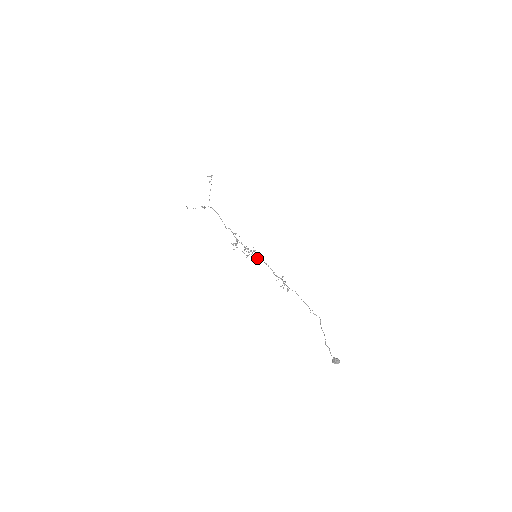
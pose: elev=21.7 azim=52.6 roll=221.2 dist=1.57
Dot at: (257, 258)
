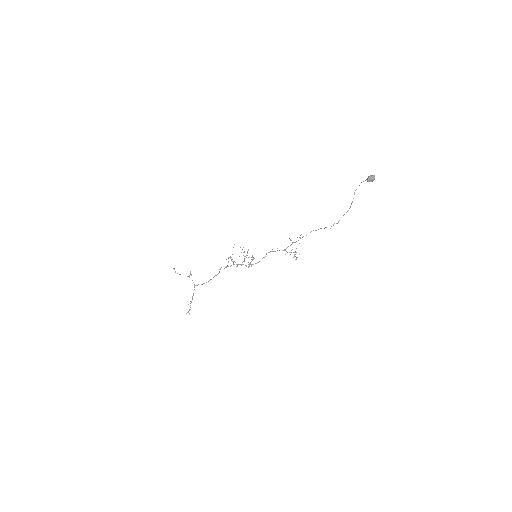
Dot at: (258, 262)
